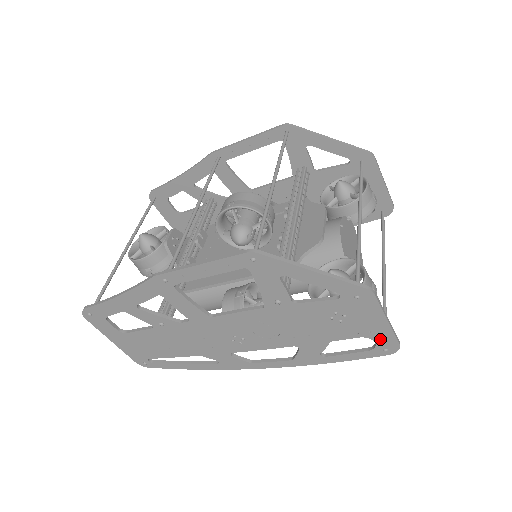
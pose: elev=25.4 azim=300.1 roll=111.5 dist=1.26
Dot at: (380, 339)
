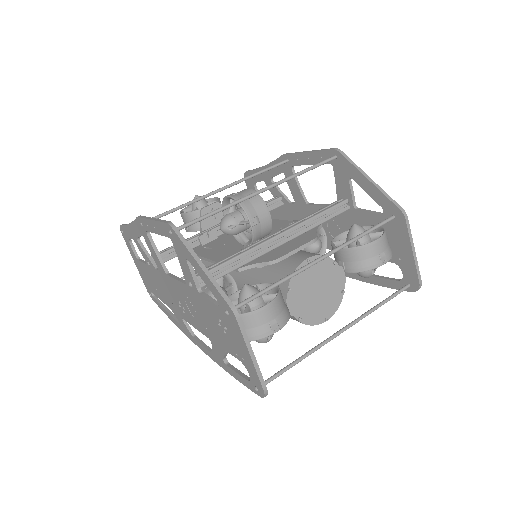
Dot at: (251, 373)
